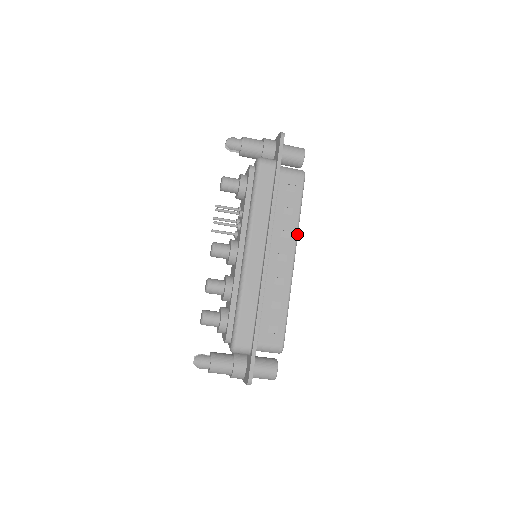
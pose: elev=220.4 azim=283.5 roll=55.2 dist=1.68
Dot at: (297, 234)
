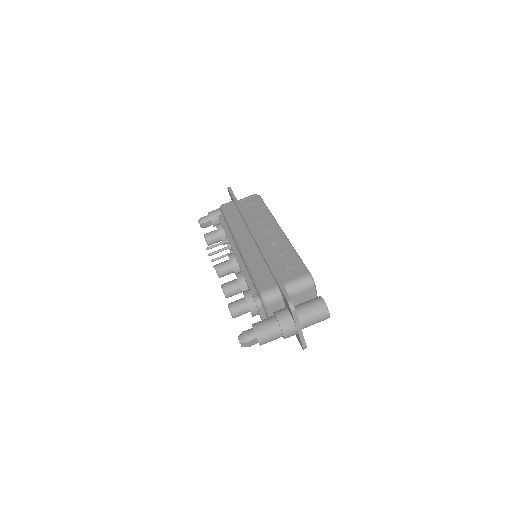
Dot at: (274, 218)
